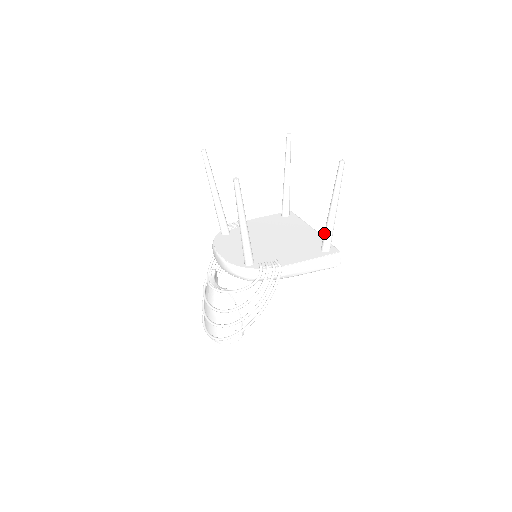
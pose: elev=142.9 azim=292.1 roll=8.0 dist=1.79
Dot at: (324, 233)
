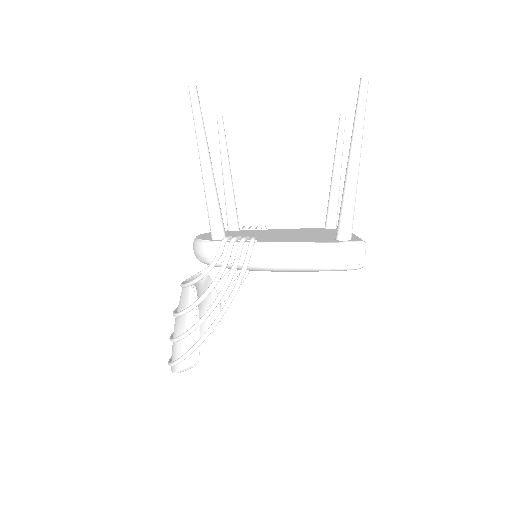
Dot at: (340, 207)
